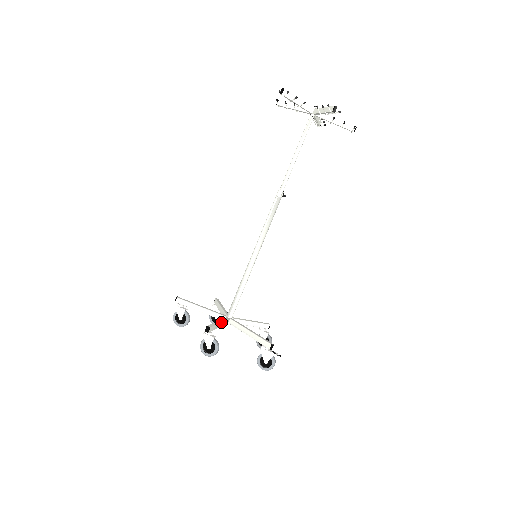
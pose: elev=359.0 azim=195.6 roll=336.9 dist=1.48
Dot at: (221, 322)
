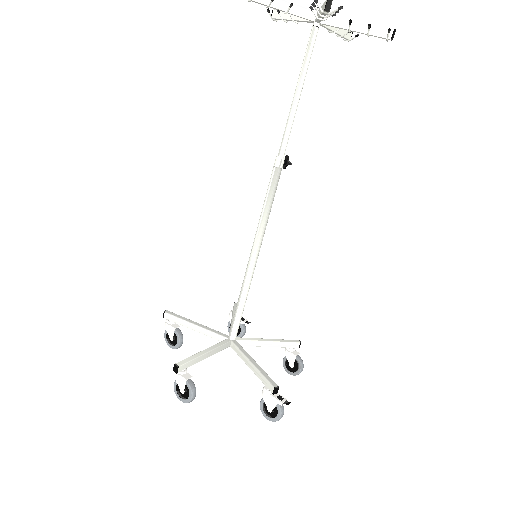
Dot at: (208, 351)
